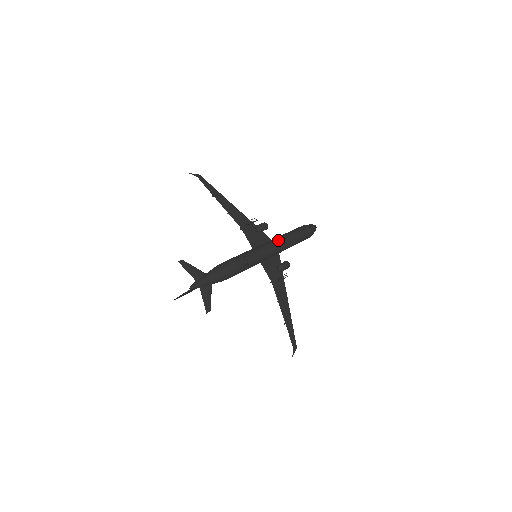
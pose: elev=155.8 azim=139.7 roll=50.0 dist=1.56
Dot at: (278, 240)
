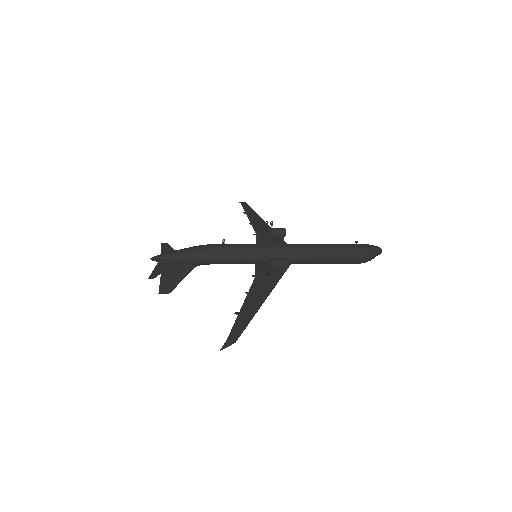
Dot at: (293, 244)
